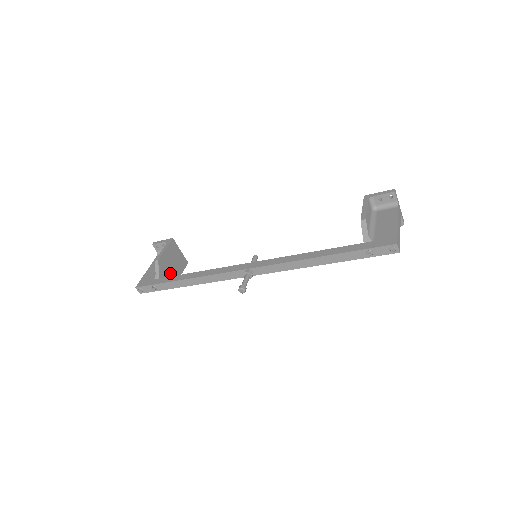
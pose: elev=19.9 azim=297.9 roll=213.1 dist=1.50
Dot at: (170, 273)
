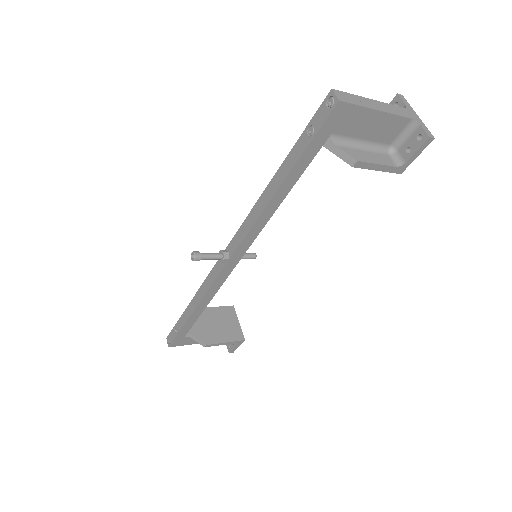
Dot at: (207, 330)
